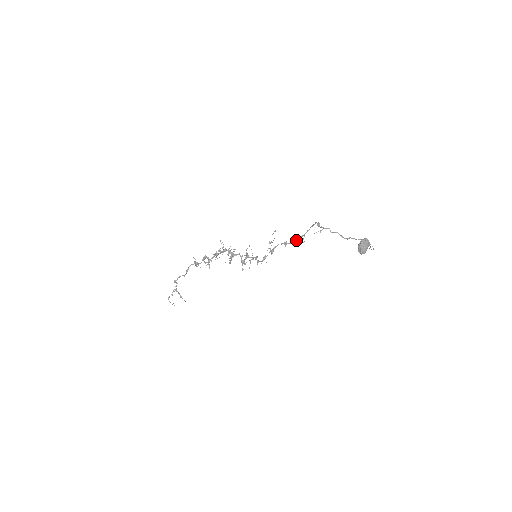
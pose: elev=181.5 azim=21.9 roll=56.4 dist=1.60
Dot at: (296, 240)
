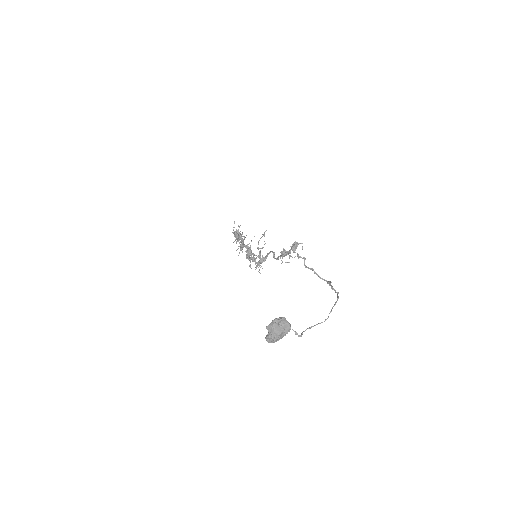
Dot at: (280, 256)
